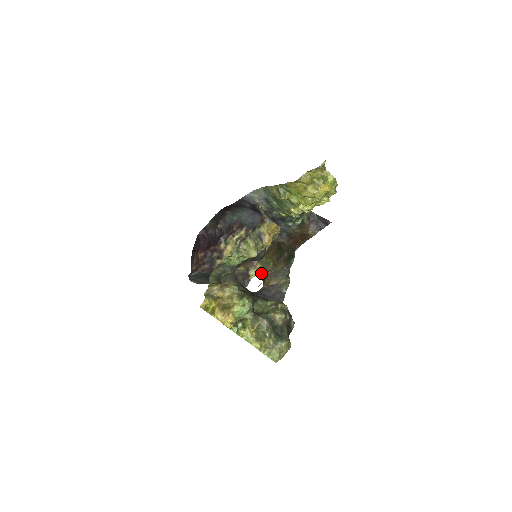
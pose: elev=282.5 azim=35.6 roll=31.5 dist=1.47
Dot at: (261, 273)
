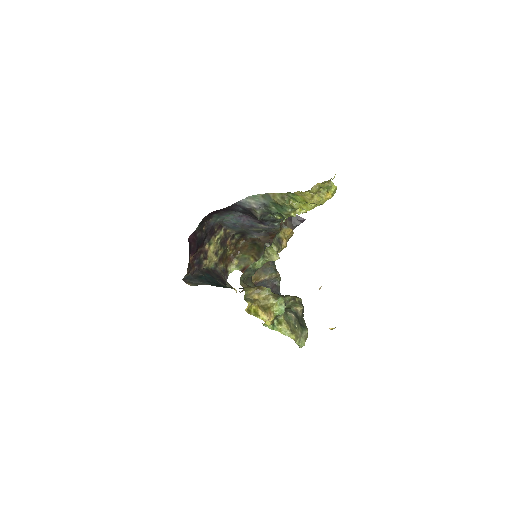
Dot at: (241, 268)
